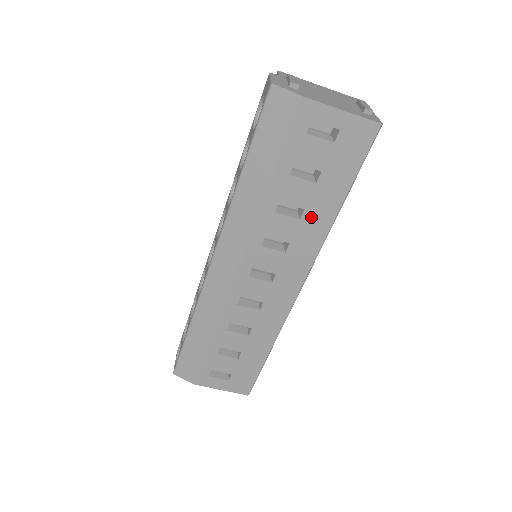
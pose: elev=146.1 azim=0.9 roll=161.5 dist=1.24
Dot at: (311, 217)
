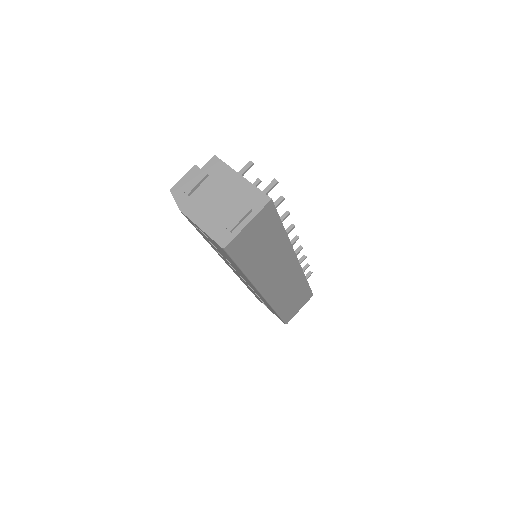
Dot at: (235, 267)
